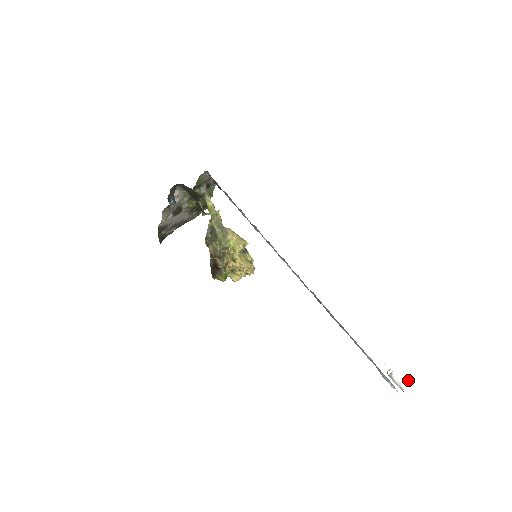
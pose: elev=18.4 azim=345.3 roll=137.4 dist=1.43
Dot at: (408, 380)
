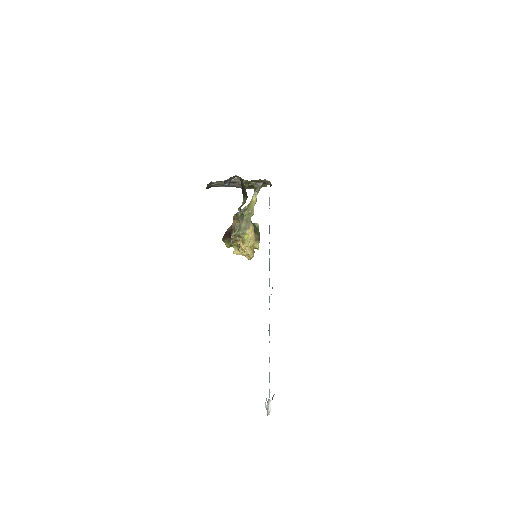
Dot at: (277, 412)
